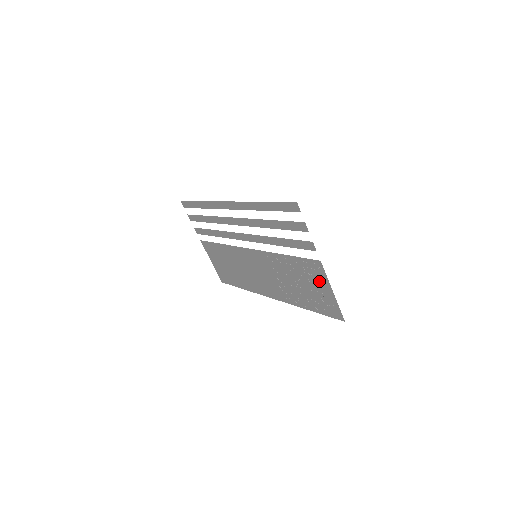
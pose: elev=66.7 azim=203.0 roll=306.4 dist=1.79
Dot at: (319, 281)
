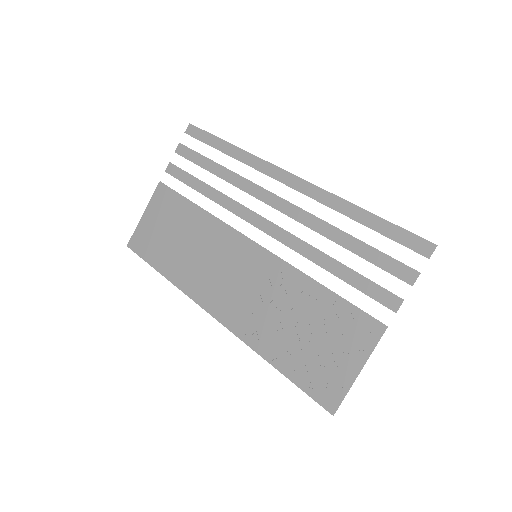
Dot at: (350, 346)
